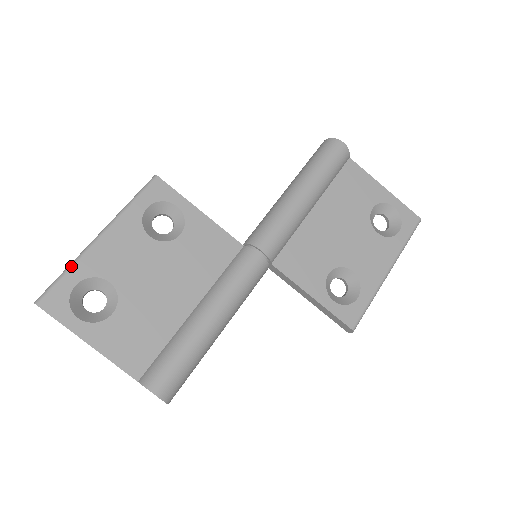
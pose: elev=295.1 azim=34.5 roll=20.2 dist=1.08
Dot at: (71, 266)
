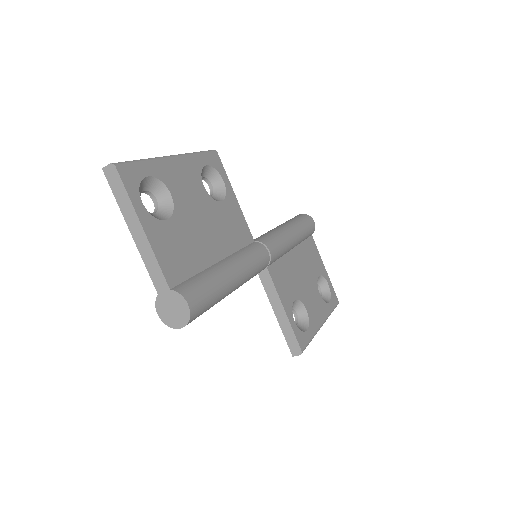
Dot at: (149, 160)
